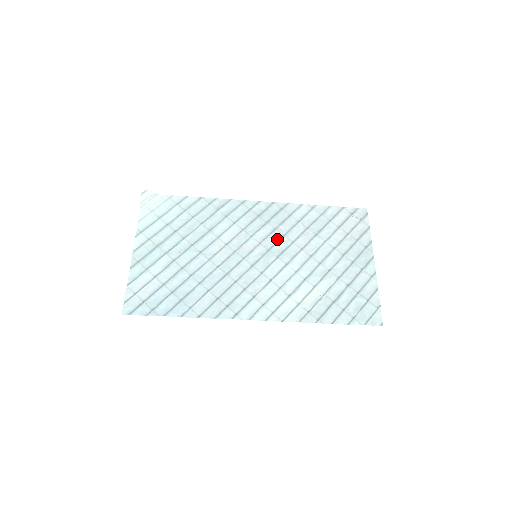
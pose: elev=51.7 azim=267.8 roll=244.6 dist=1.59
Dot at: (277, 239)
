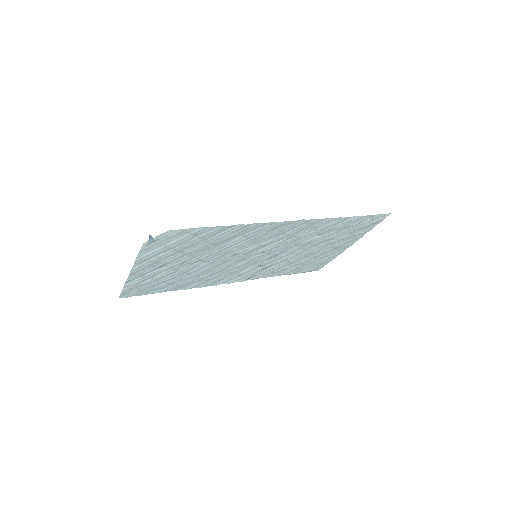
Dot at: (284, 244)
